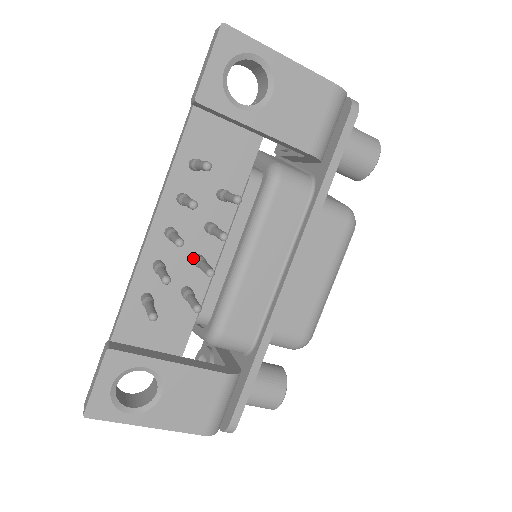
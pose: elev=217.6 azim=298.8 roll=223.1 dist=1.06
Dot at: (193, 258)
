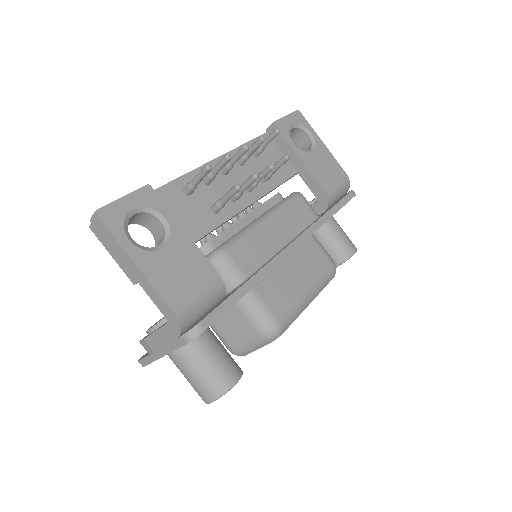
Dot at: occluded
